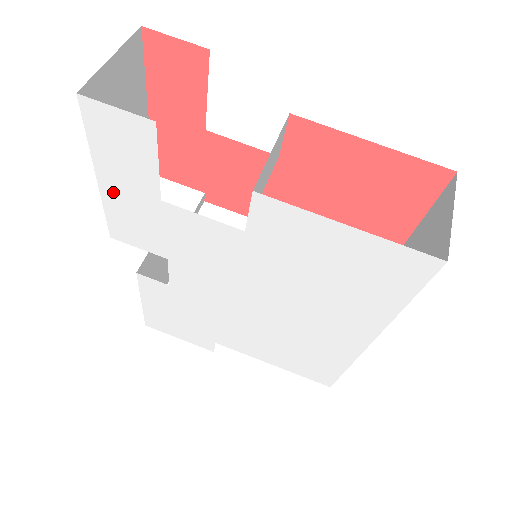
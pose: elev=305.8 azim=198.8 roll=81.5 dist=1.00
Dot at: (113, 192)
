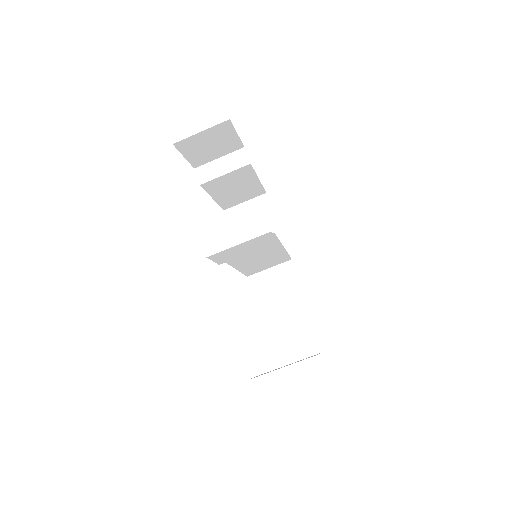
Dot at: occluded
